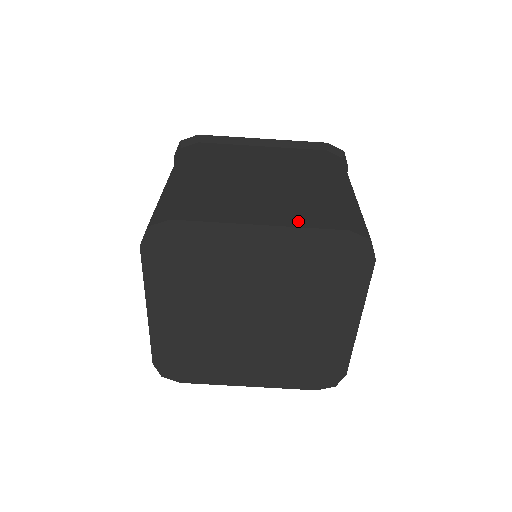
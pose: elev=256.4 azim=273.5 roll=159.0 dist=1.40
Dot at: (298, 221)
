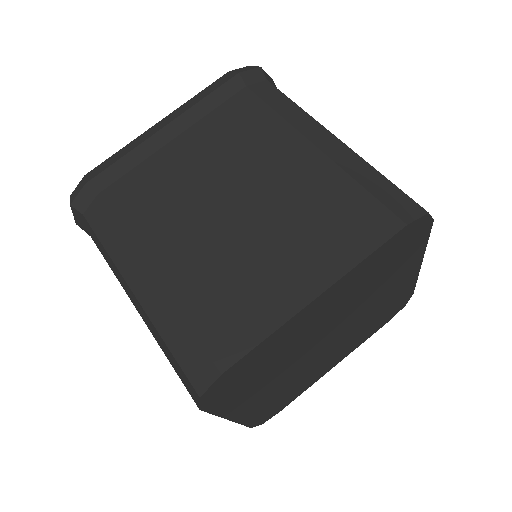
Dot at: (346, 255)
